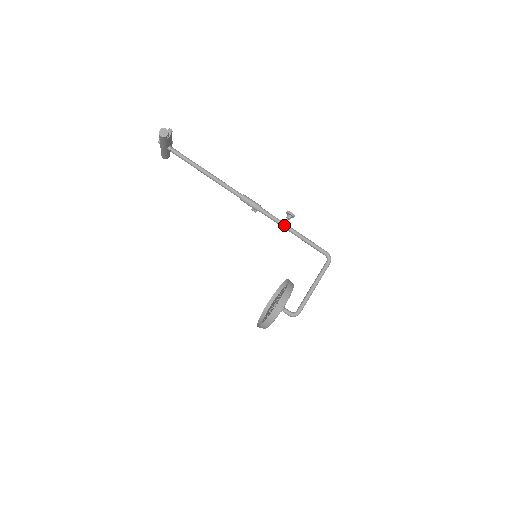
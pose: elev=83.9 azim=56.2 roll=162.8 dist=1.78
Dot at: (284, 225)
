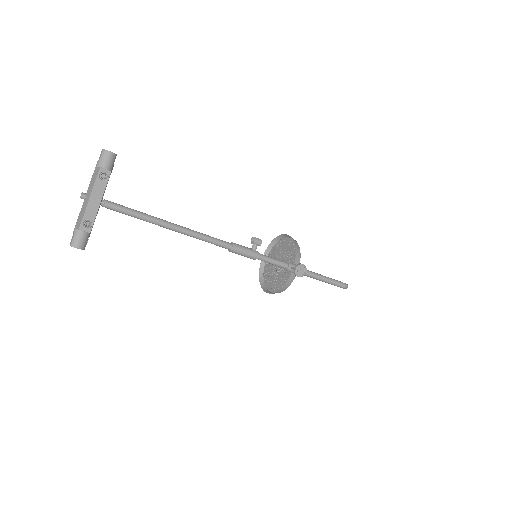
Dot at: occluded
